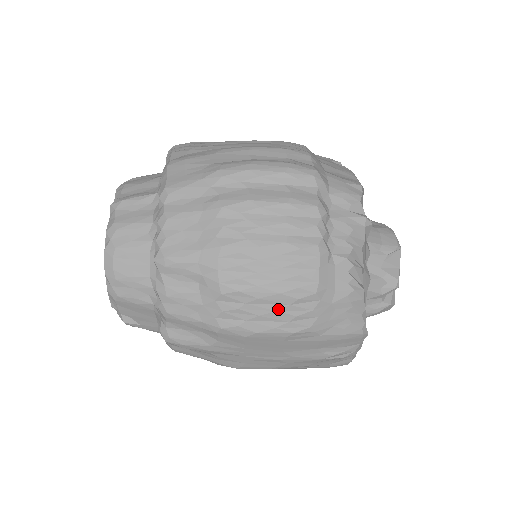
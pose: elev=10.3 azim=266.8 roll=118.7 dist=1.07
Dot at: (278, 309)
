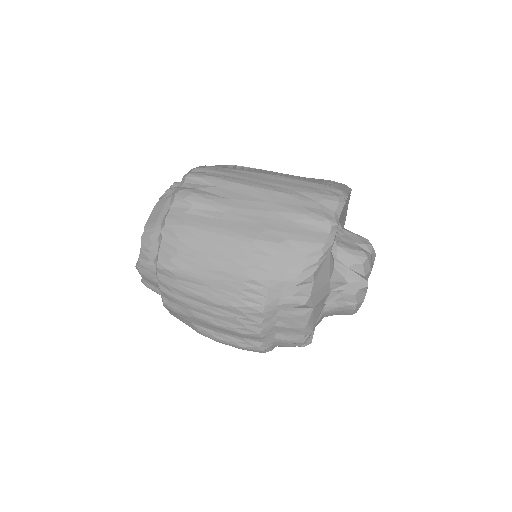
Dot at: occluded
